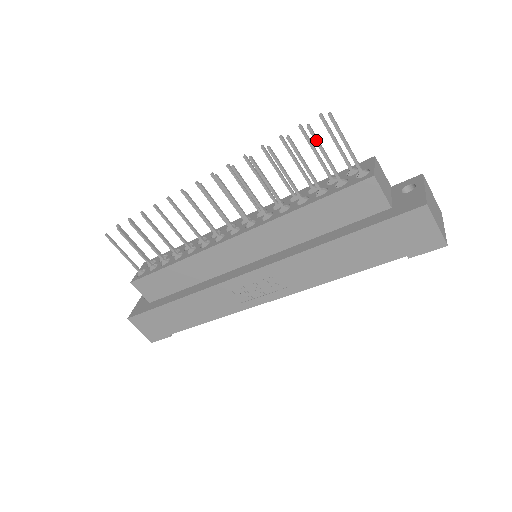
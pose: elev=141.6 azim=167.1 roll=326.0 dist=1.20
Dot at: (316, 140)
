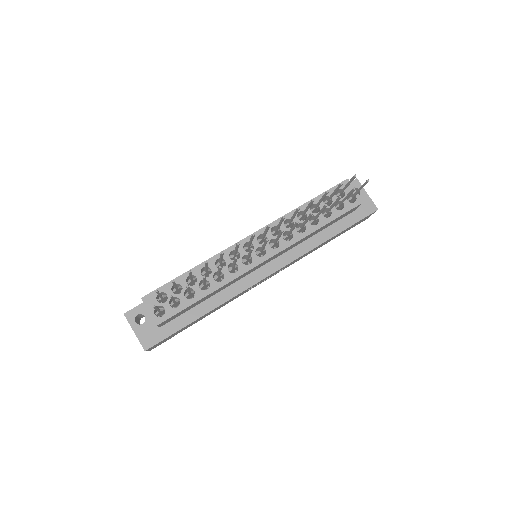
Dot at: occluded
